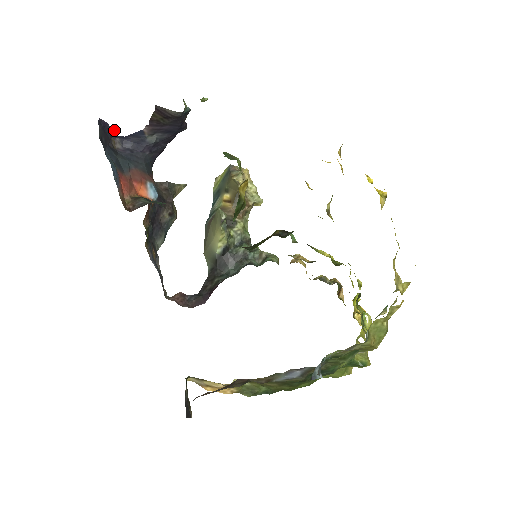
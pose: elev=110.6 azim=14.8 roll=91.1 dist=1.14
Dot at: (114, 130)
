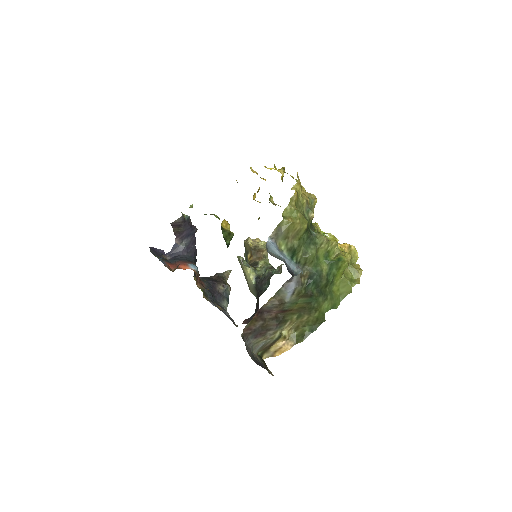
Dot at: (161, 250)
